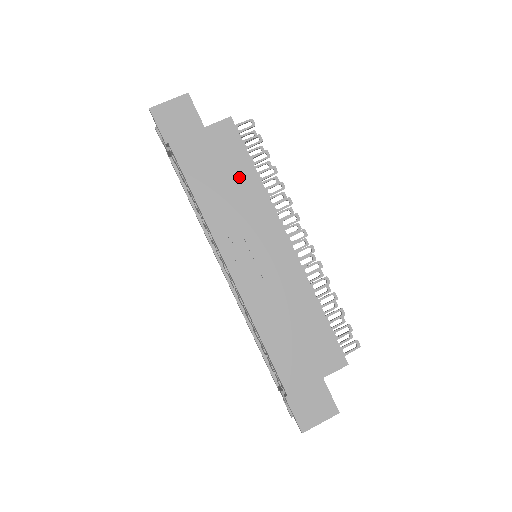
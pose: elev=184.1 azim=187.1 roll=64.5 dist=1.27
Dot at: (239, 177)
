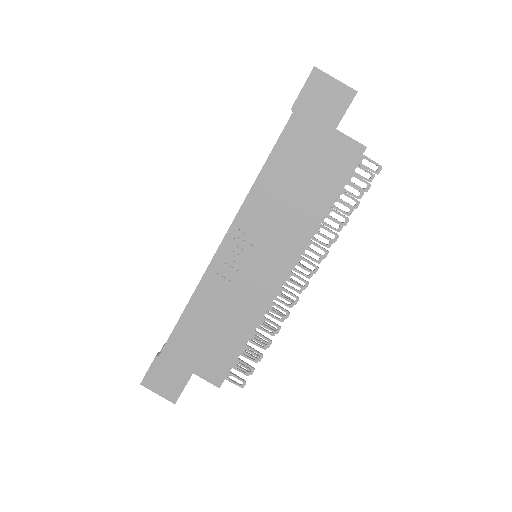
Dot at: (312, 196)
